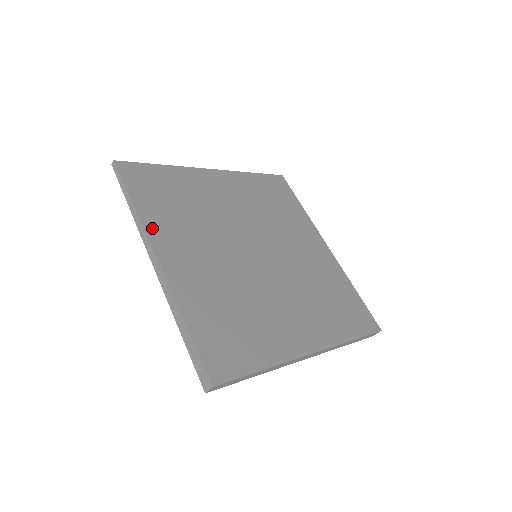
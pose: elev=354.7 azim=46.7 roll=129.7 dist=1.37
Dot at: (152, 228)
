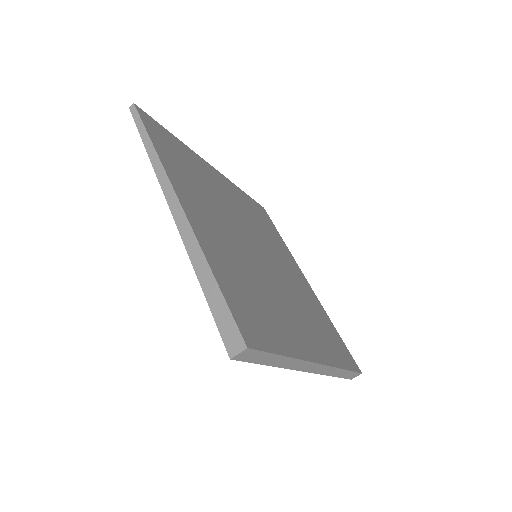
Dot at: (172, 175)
